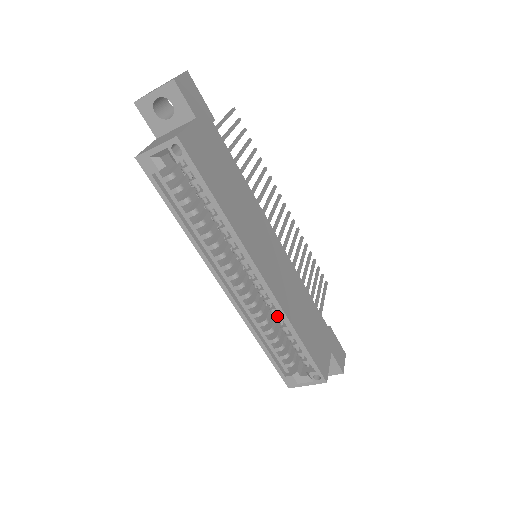
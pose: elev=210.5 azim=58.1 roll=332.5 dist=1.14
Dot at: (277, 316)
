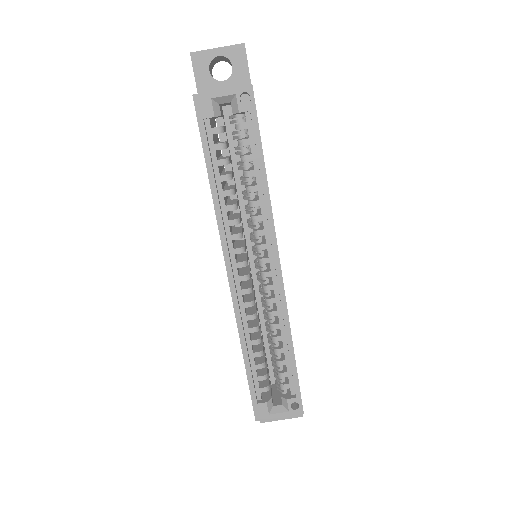
Dot at: (273, 322)
